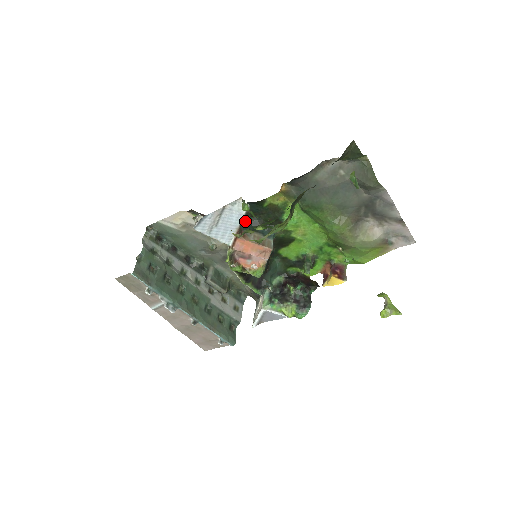
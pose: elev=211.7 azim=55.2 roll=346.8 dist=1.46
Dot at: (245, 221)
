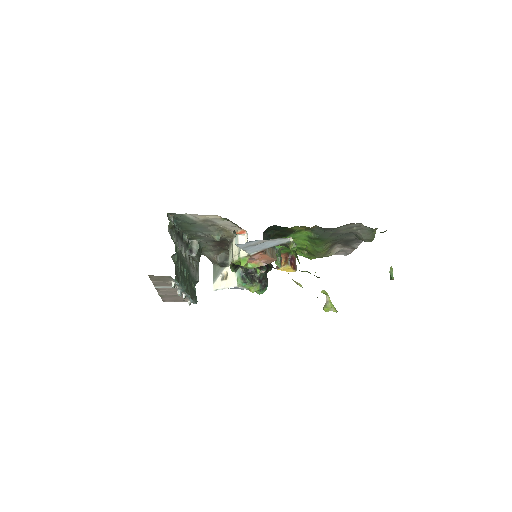
Dot at: (264, 233)
